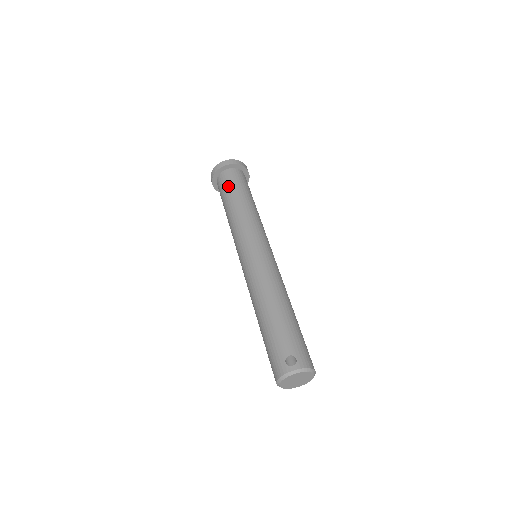
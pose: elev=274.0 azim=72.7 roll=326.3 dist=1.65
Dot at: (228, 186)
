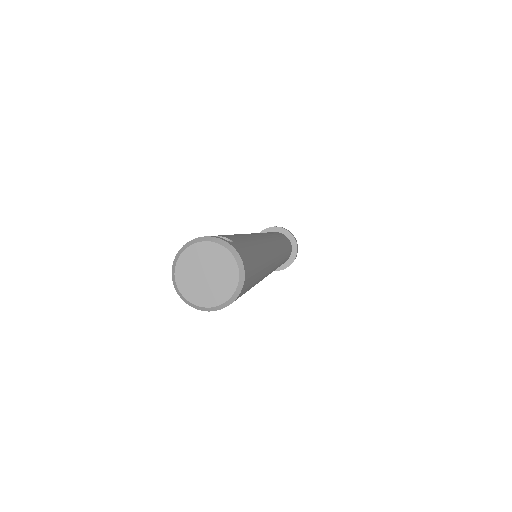
Dot at: occluded
